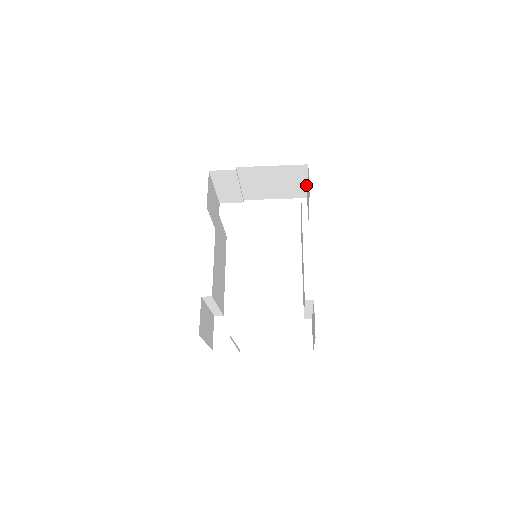
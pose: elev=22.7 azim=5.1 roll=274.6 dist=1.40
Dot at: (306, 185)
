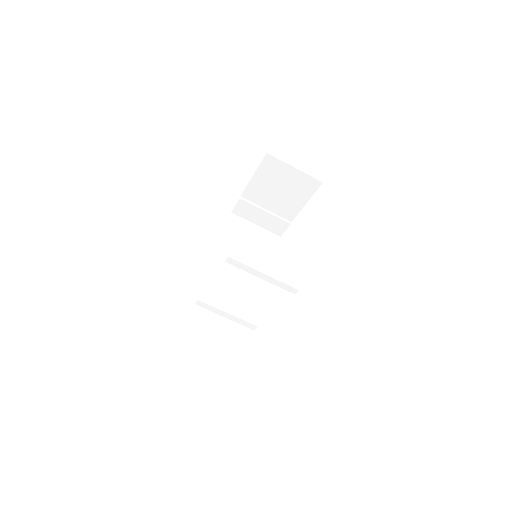
Dot at: (300, 171)
